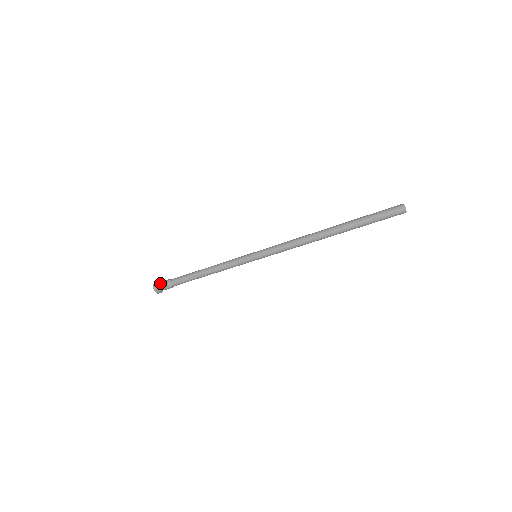
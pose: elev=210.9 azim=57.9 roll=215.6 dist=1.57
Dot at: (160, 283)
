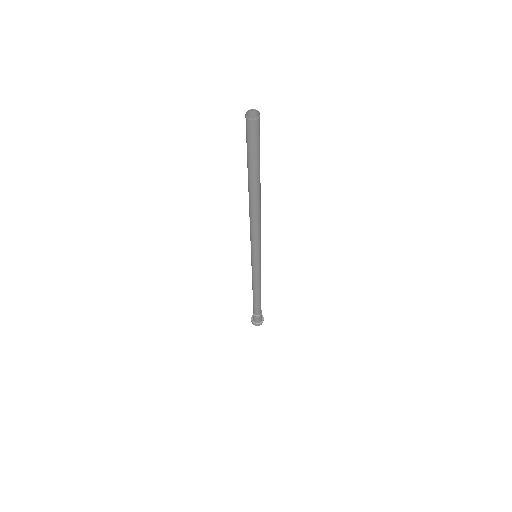
Dot at: (253, 319)
